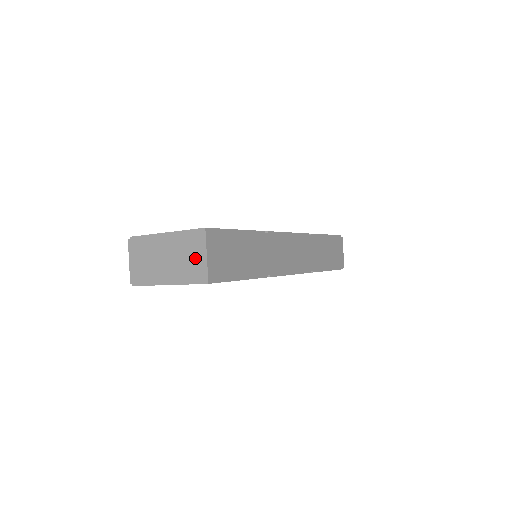
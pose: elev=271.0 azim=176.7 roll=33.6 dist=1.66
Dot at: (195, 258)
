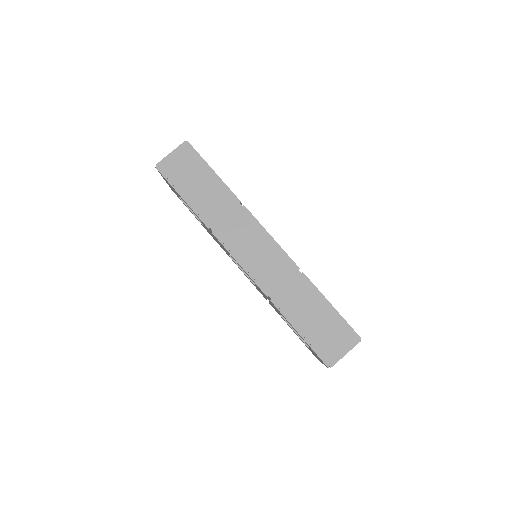
Dot at: occluded
